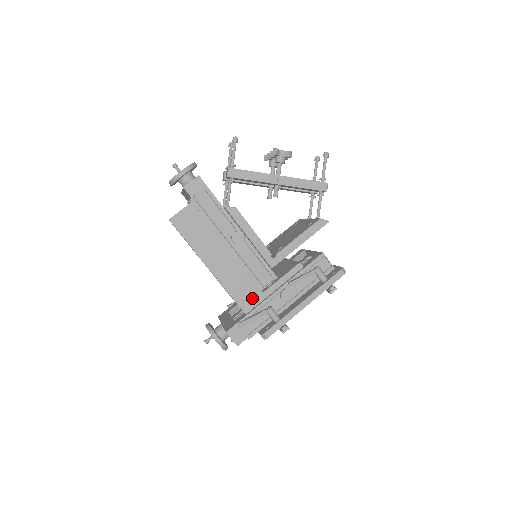
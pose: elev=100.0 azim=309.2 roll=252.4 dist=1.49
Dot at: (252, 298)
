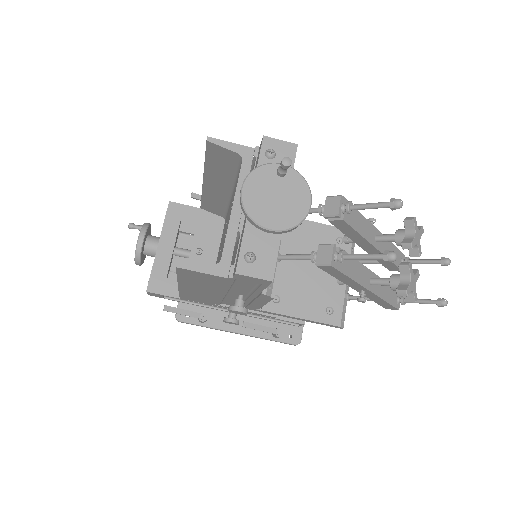
Dot at: (199, 301)
